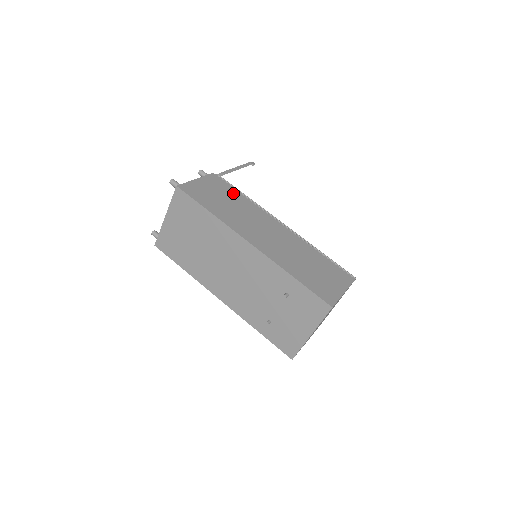
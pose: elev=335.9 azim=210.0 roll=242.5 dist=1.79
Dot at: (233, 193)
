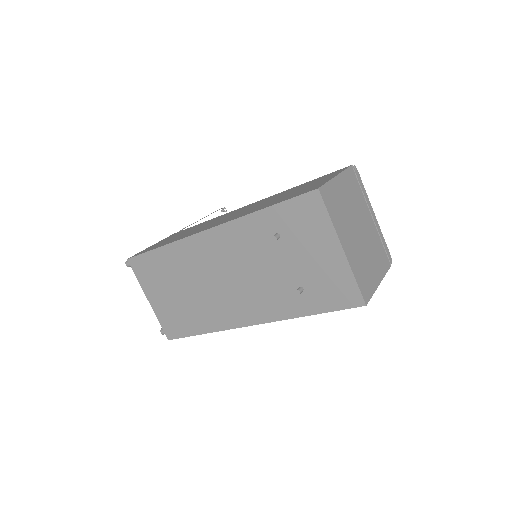
Dot at: (193, 227)
